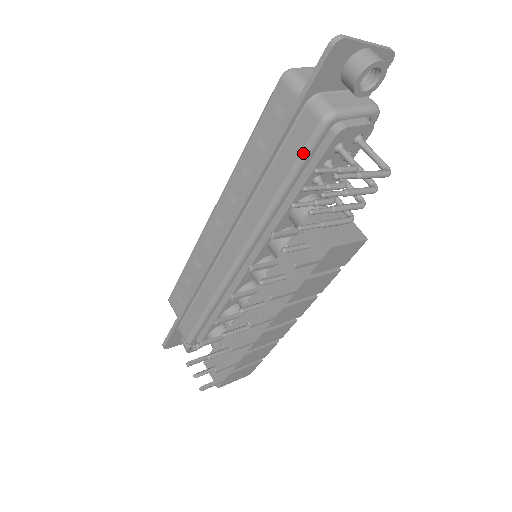
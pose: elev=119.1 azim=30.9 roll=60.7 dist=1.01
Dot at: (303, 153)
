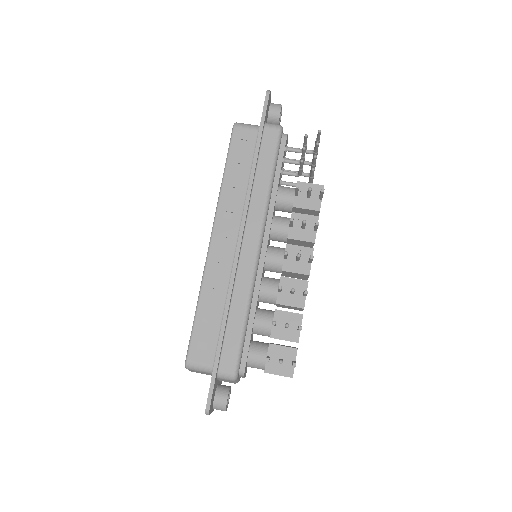
Dot at: (276, 150)
